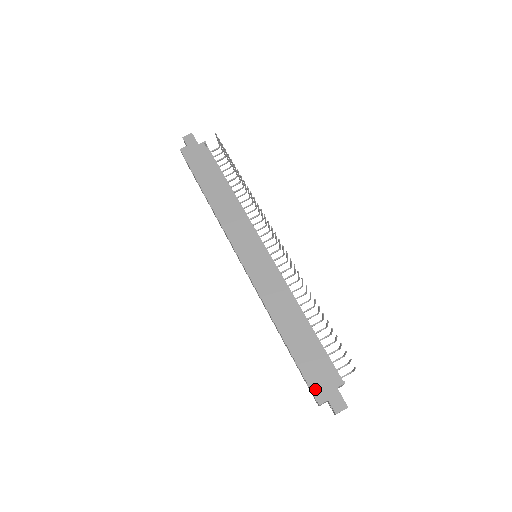
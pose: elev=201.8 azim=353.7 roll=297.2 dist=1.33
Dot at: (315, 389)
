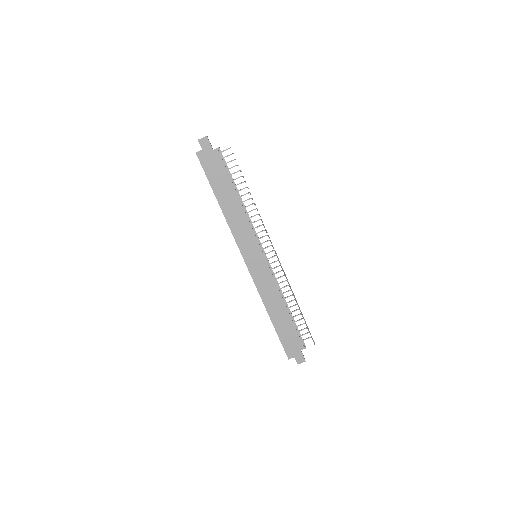
Dot at: (287, 351)
